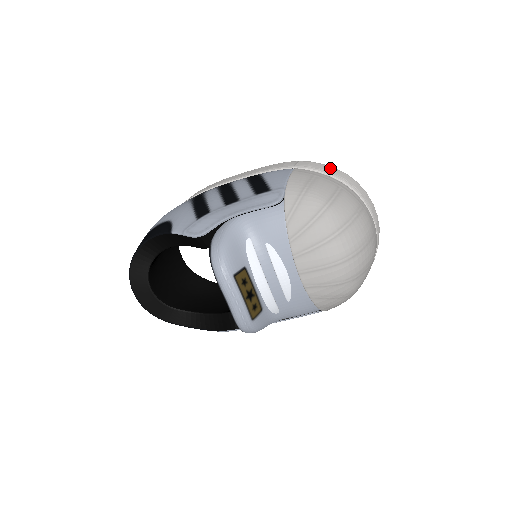
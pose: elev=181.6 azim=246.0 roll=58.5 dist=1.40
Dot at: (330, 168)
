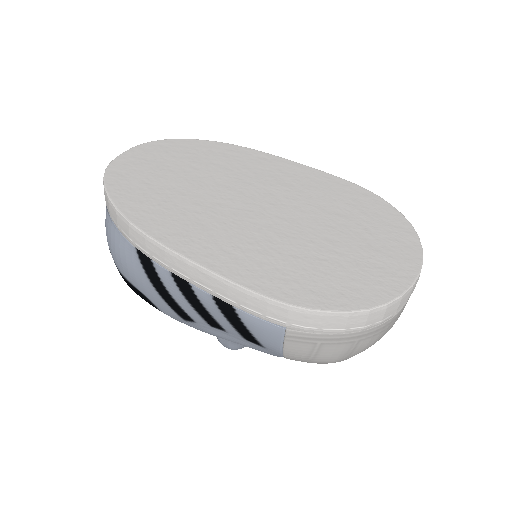
Dot at: (341, 321)
